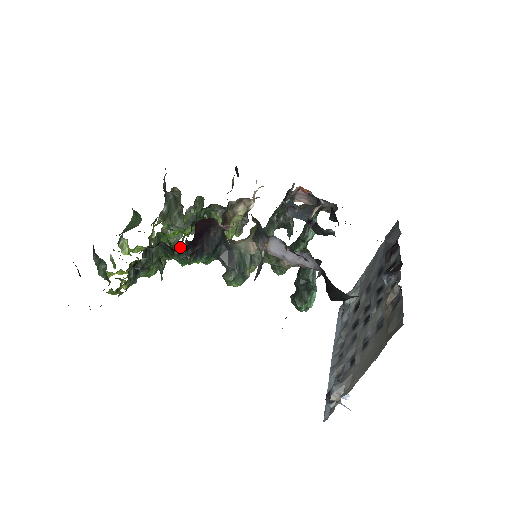
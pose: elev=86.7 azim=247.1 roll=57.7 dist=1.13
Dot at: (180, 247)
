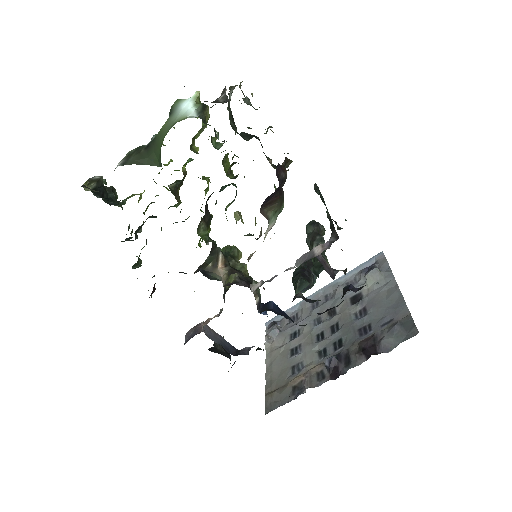
Dot at: occluded
